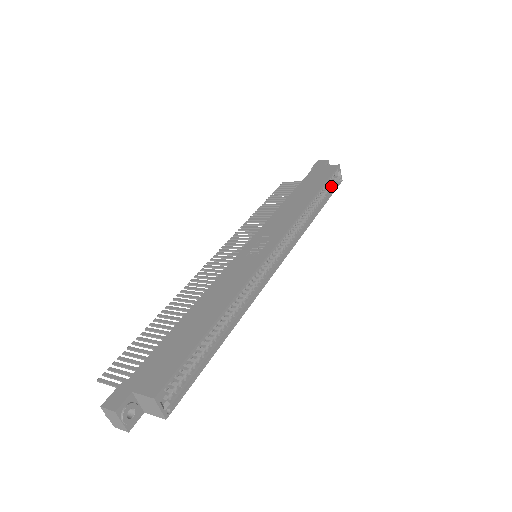
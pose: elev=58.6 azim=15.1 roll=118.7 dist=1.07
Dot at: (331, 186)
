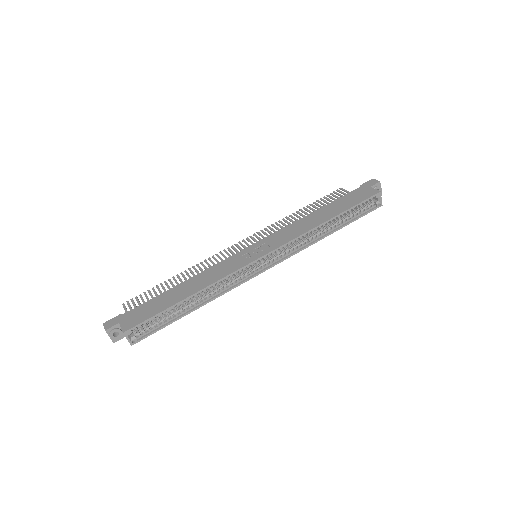
Dot at: (364, 209)
